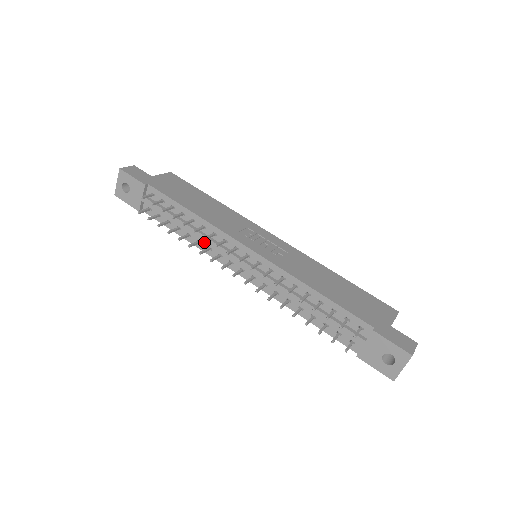
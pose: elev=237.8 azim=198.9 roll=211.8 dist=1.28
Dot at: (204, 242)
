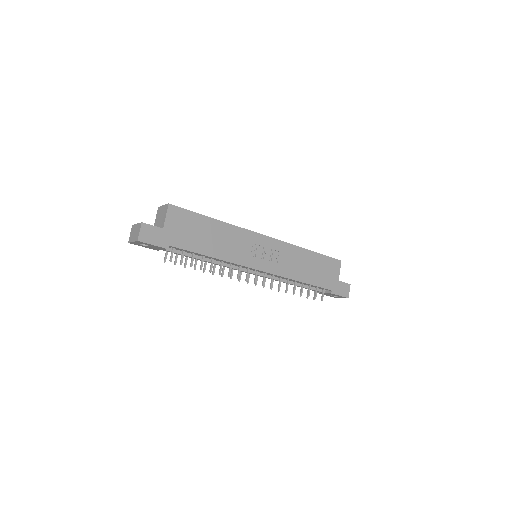
Dot at: occluded
